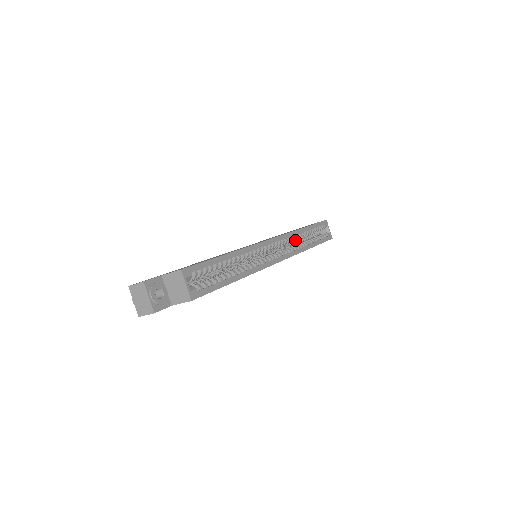
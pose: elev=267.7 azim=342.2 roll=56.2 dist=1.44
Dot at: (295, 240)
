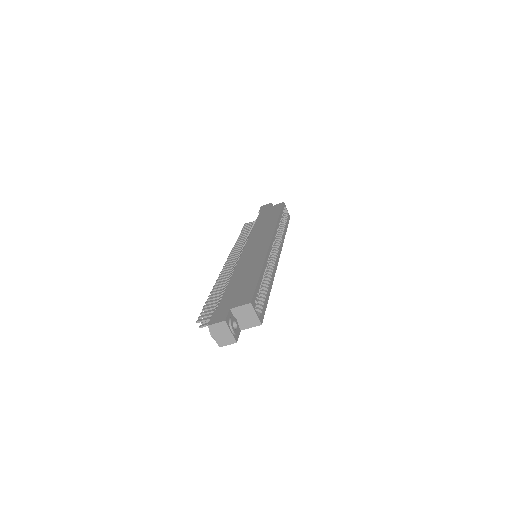
Dot at: occluded
